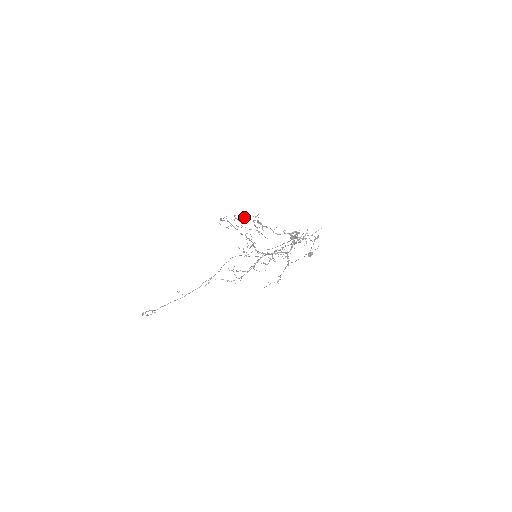
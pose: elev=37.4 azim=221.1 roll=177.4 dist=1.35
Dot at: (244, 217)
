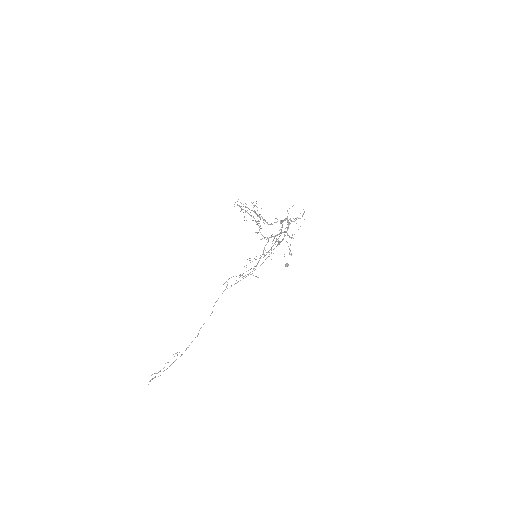
Dot at: occluded
